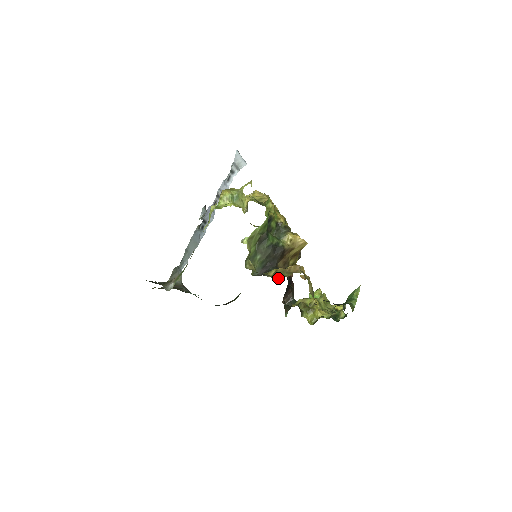
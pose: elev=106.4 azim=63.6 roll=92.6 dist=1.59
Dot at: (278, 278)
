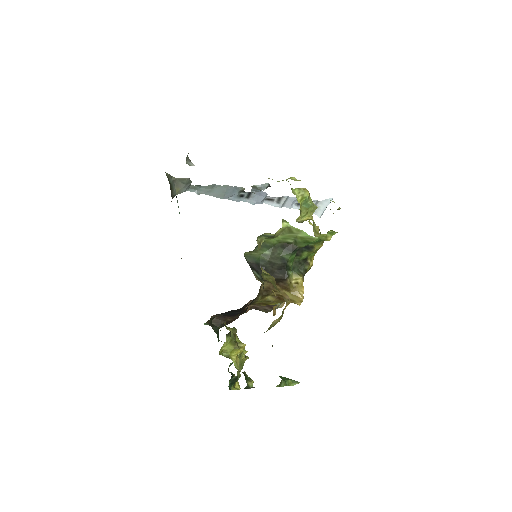
Dot at: (267, 279)
